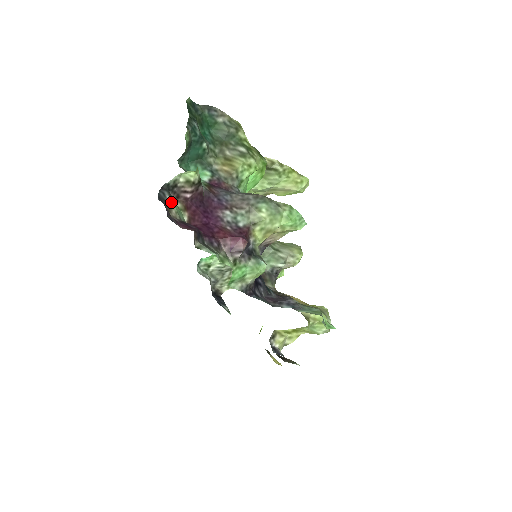
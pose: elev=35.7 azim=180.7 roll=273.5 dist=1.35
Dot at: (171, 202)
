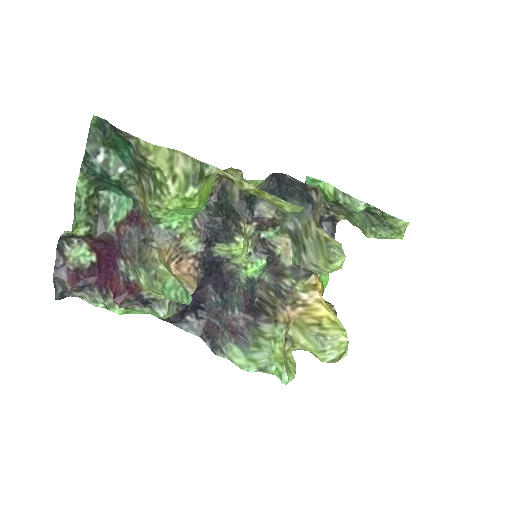
Dot at: (69, 251)
